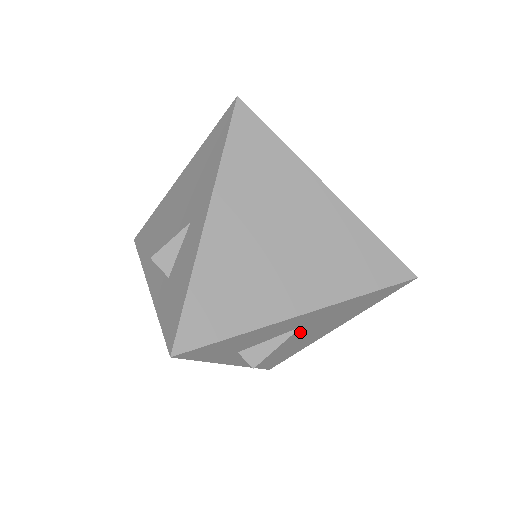
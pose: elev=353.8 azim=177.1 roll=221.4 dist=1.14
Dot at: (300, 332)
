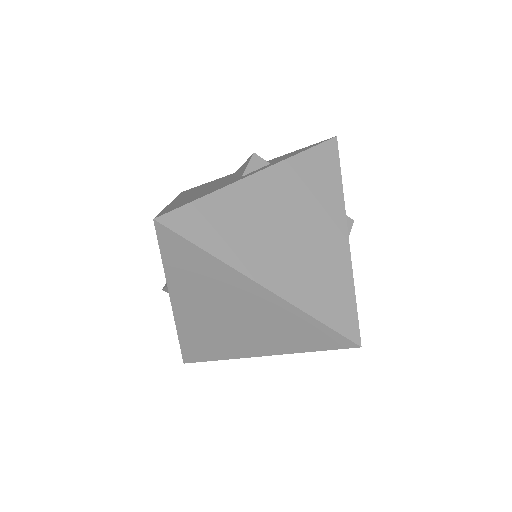
Dot at: occluded
